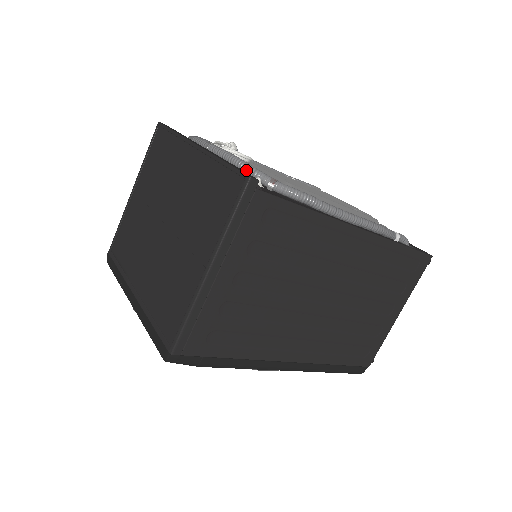
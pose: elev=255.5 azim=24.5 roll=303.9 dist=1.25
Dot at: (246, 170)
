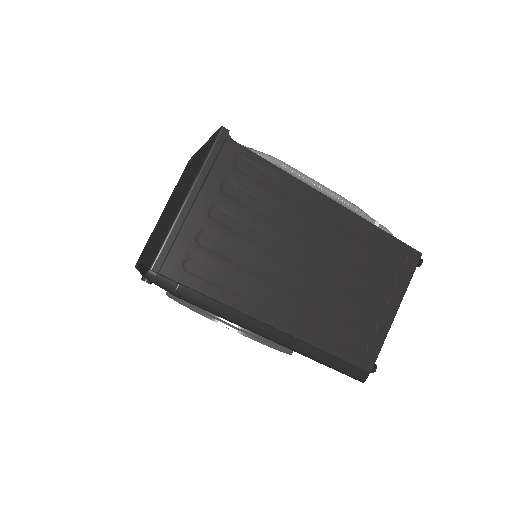
Dot at: occluded
